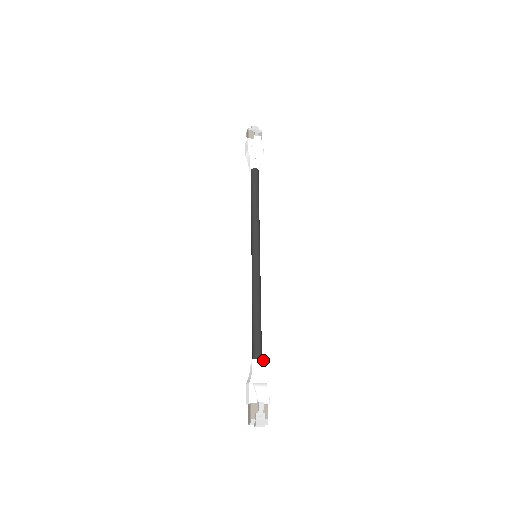
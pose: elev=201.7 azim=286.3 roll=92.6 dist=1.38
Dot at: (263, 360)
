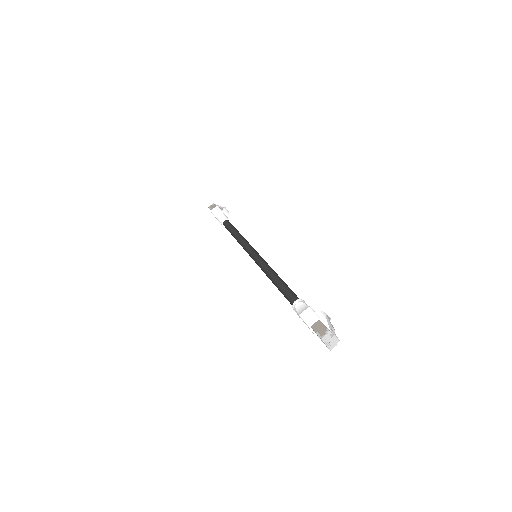
Dot at: occluded
